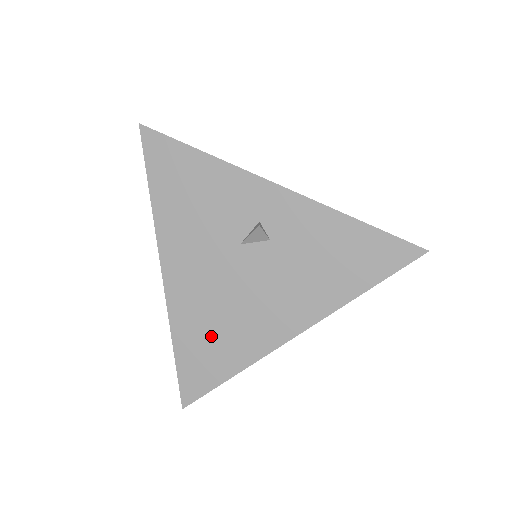
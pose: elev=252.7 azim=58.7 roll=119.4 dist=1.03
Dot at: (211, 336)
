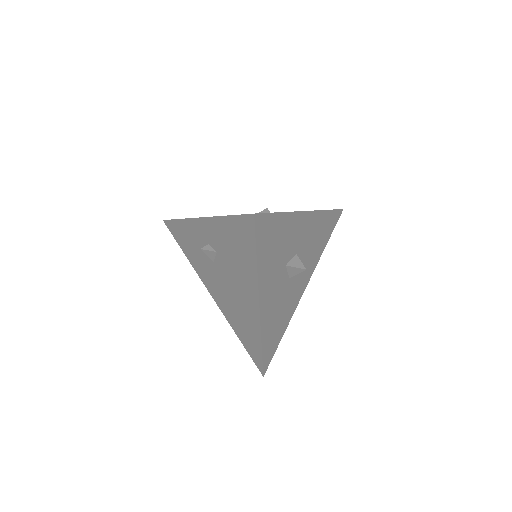
Dot at: (241, 324)
